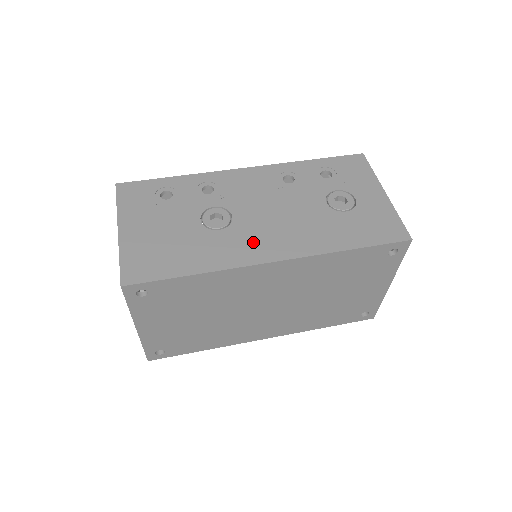
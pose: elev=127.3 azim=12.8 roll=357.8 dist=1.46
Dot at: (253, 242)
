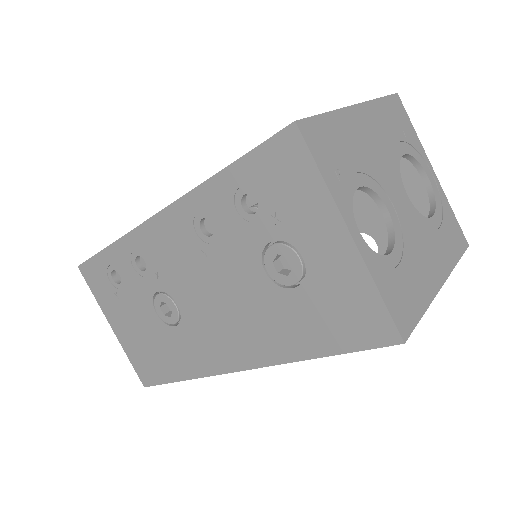
Dot at: (209, 344)
